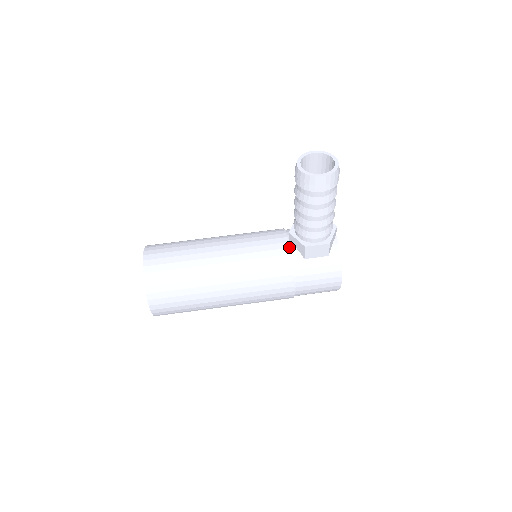
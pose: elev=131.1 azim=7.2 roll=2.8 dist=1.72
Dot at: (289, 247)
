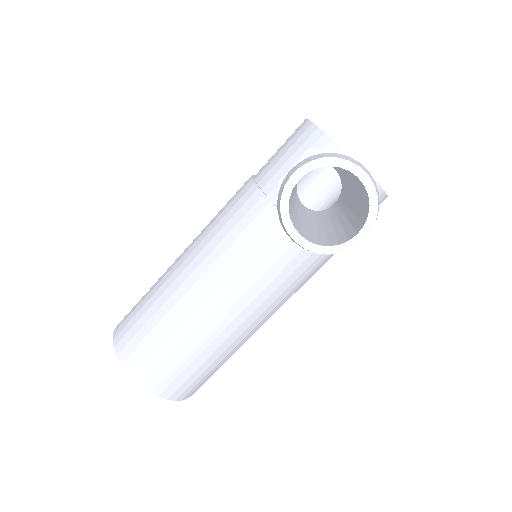
Dot at: occluded
